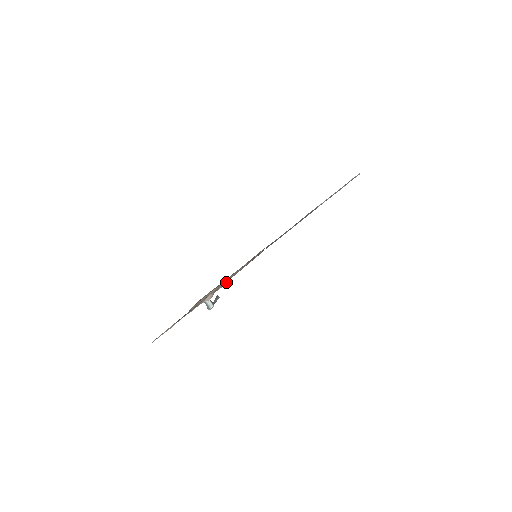
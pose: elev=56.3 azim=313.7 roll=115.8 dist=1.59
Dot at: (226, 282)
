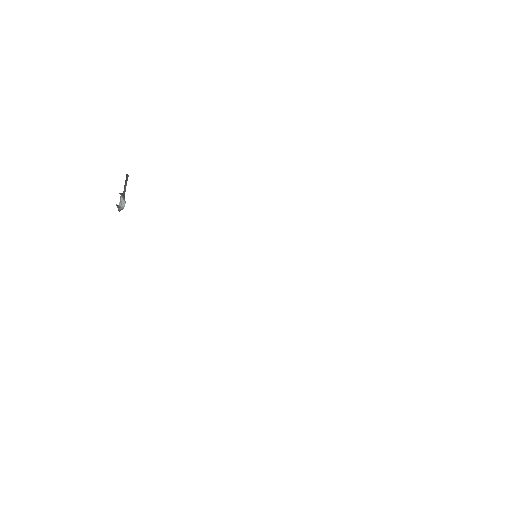
Dot at: occluded
